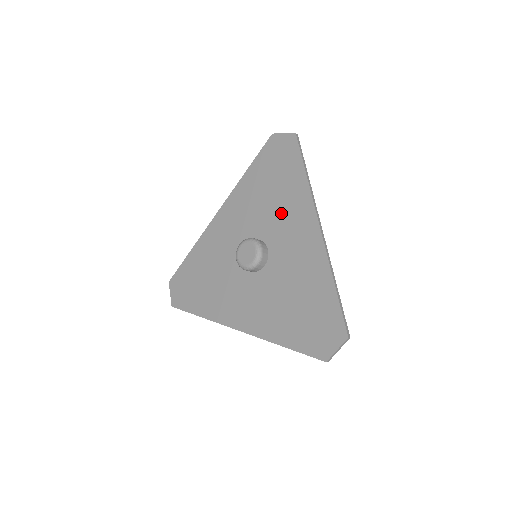
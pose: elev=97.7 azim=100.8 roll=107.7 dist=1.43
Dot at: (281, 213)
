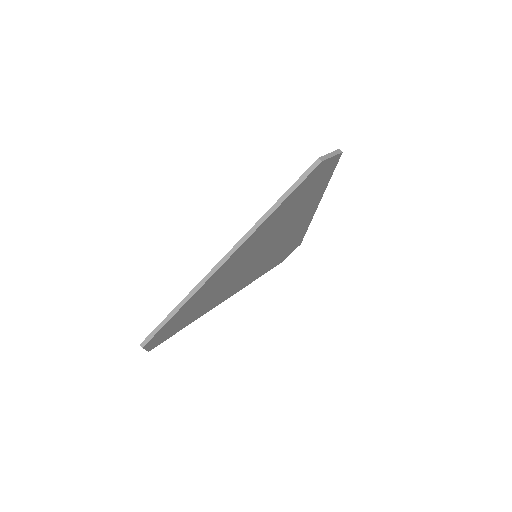
Dot at: occluded
